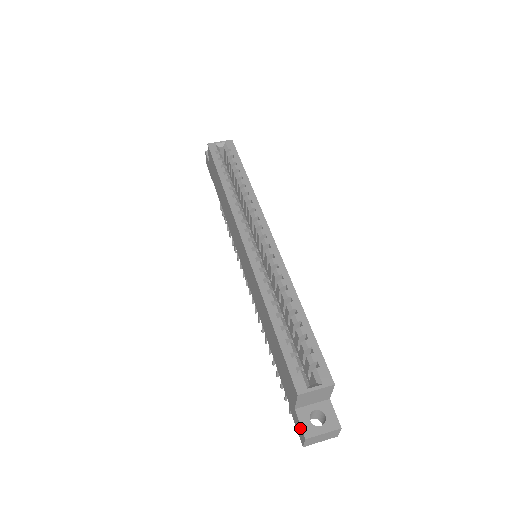
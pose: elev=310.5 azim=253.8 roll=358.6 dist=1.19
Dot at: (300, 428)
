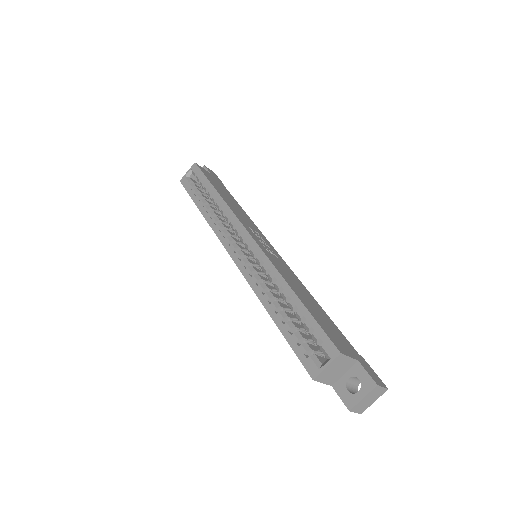
Dot at: (344, 401)
